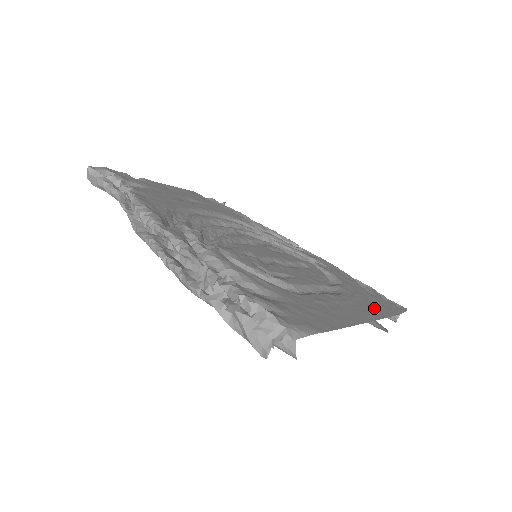
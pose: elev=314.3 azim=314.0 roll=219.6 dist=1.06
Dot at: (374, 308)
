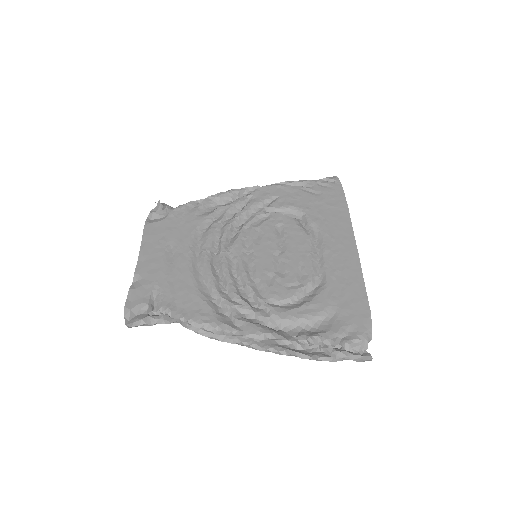
Dot at: (339, 221)
